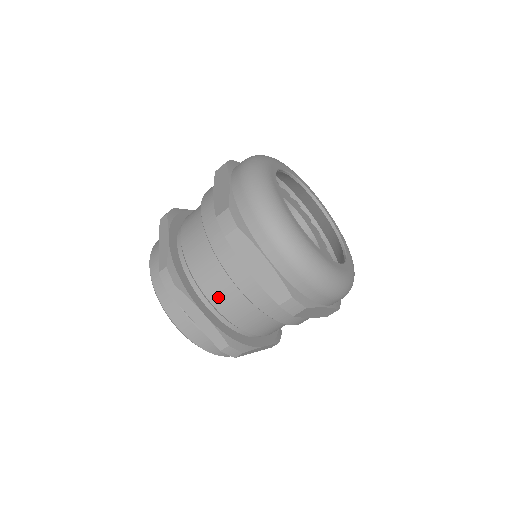
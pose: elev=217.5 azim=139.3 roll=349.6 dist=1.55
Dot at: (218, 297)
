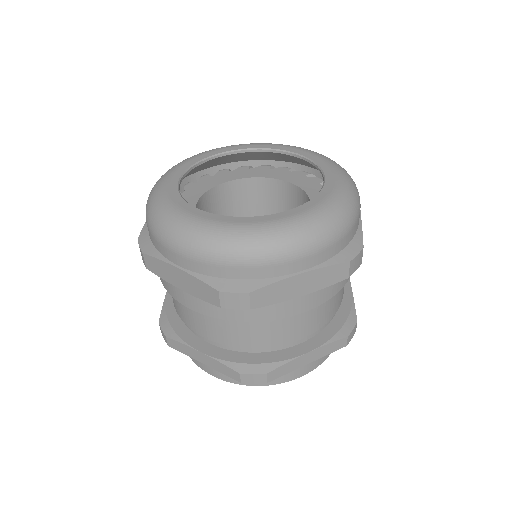
Dot at: (200, 327)
